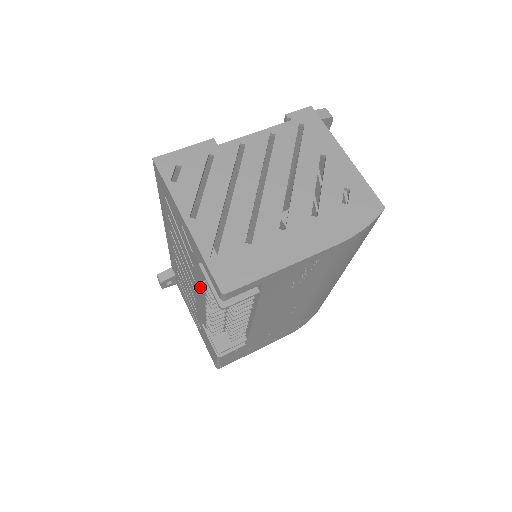
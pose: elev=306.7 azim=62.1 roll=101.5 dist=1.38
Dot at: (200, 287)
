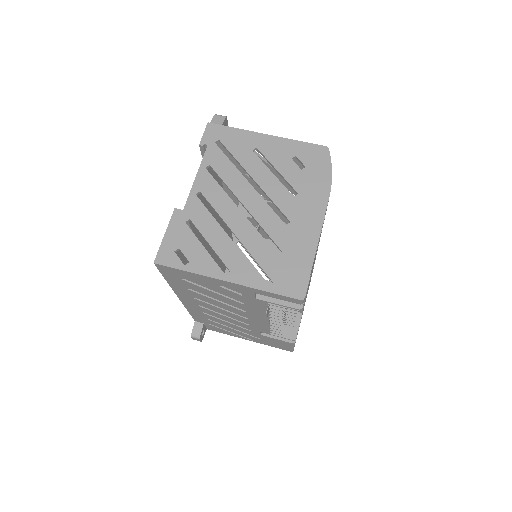
Dot at: (267, 311)
